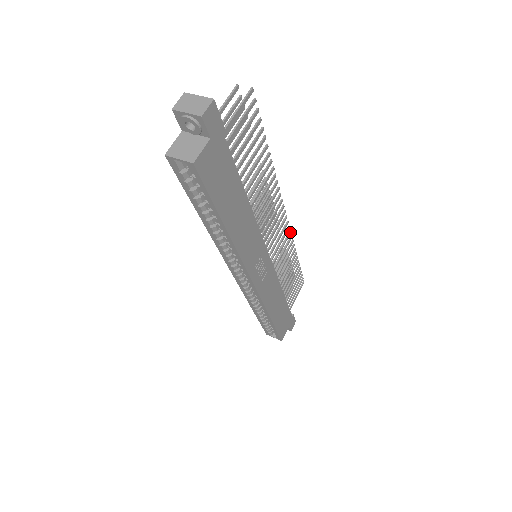
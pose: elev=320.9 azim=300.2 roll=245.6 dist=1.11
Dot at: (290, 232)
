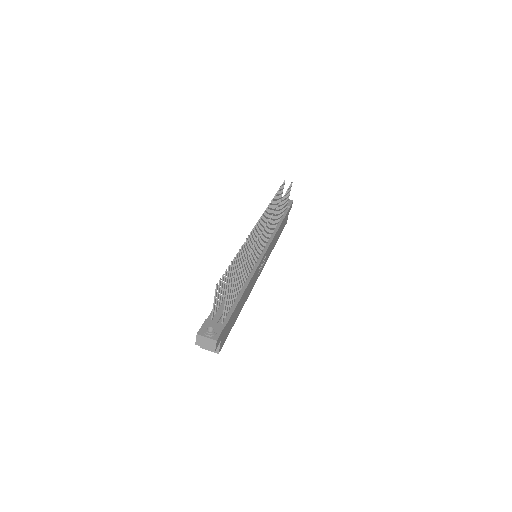
Dot at: (273, 215)
